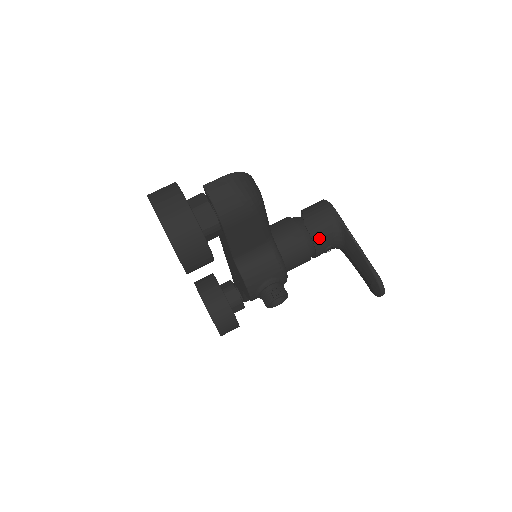
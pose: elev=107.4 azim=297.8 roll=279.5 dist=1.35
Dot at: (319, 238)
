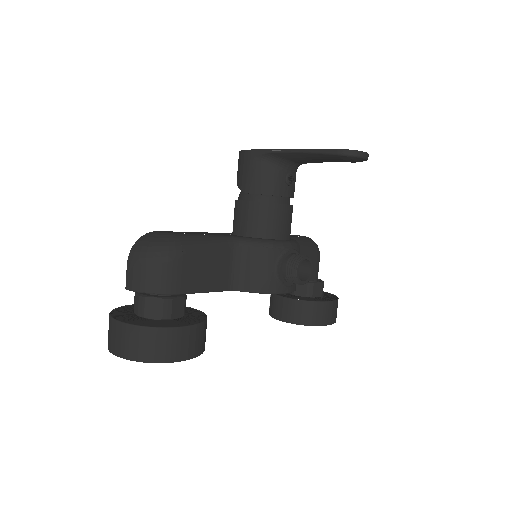
Dot at: (267, 186)
